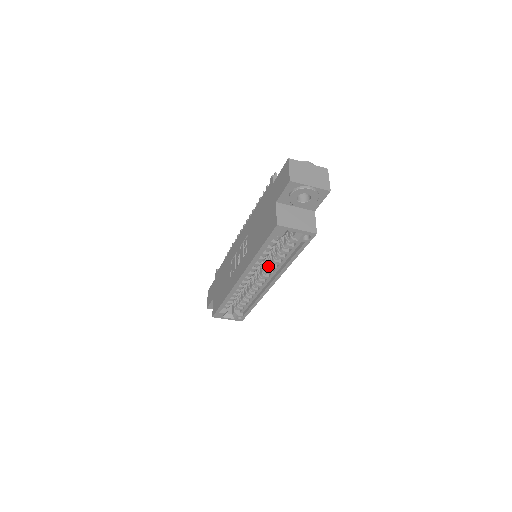
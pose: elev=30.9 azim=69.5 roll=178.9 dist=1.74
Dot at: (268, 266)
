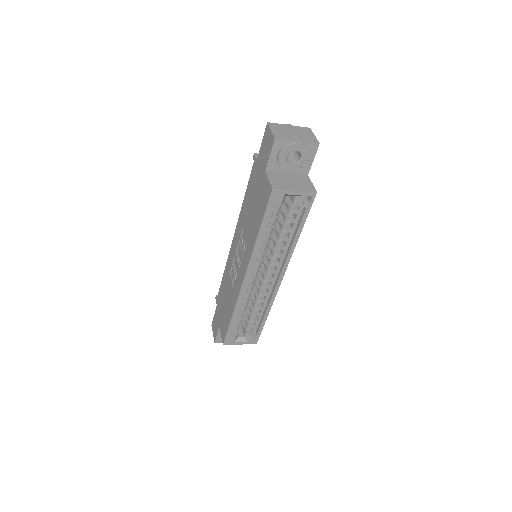
Dot at: (272, 256)
